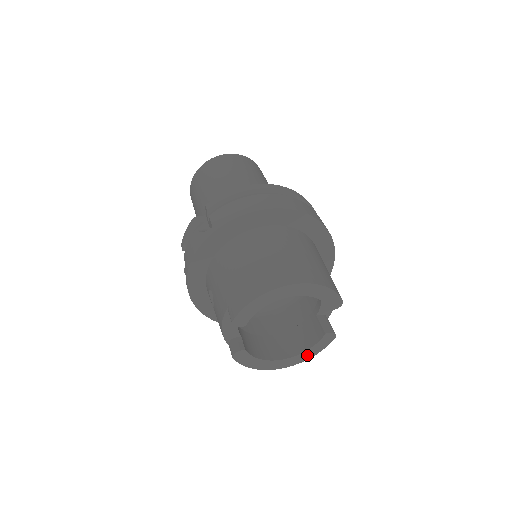
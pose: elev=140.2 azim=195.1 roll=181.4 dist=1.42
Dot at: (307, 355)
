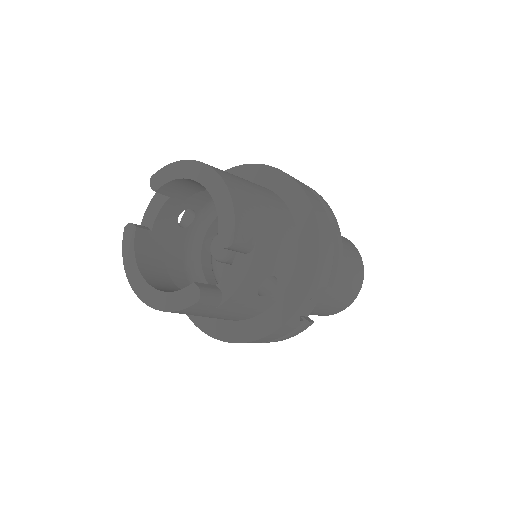
Dot at: (163, 302)
